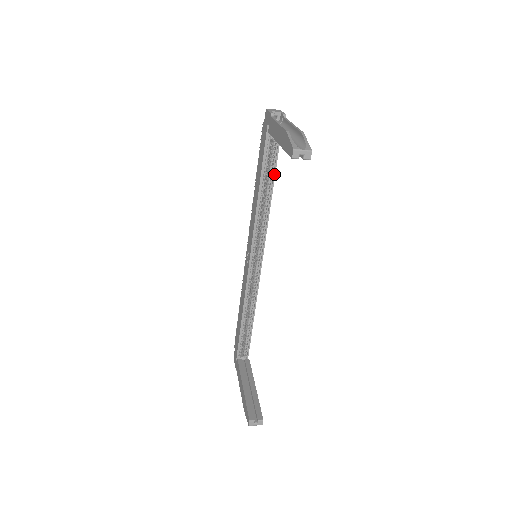
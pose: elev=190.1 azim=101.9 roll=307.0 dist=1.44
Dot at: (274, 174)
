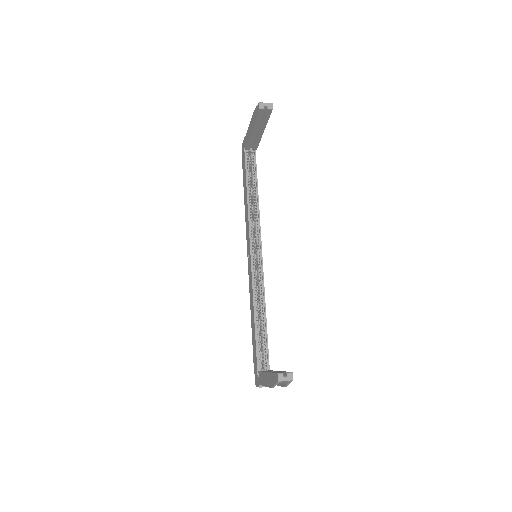
Dot at: (257, 183)
